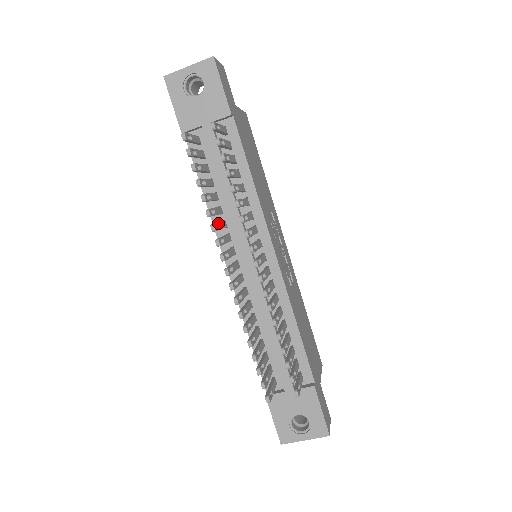
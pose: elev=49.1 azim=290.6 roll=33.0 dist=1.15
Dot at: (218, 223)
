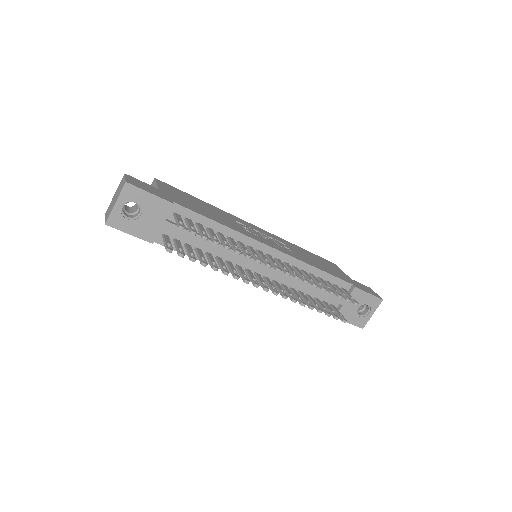
Dot at: (232, 270)
